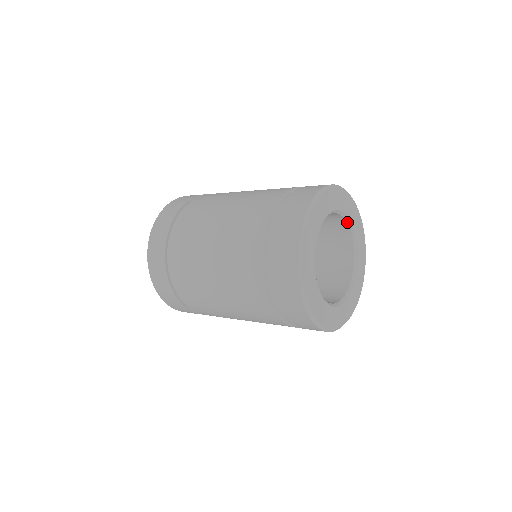
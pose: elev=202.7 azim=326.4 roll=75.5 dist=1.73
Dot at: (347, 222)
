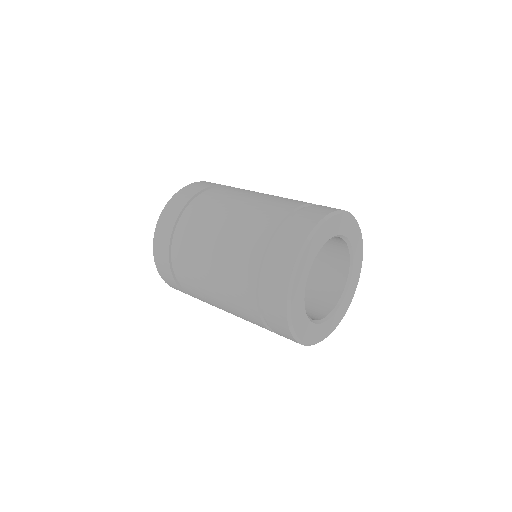
Dot at: (344, 239)
